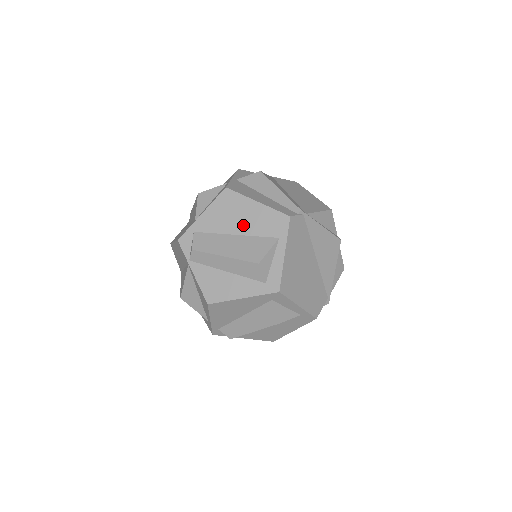
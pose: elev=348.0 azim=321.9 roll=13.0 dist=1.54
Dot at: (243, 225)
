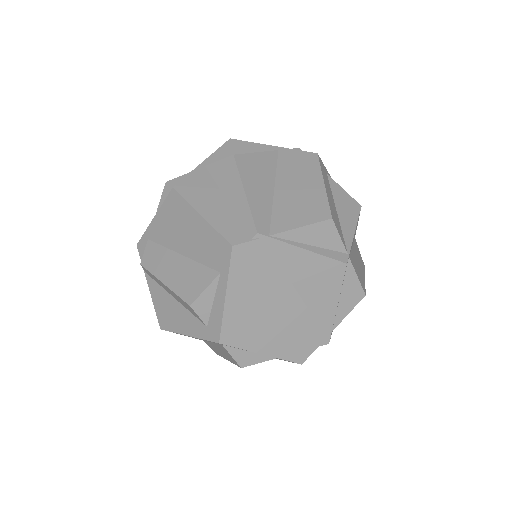
Dot at: (187, 244)
